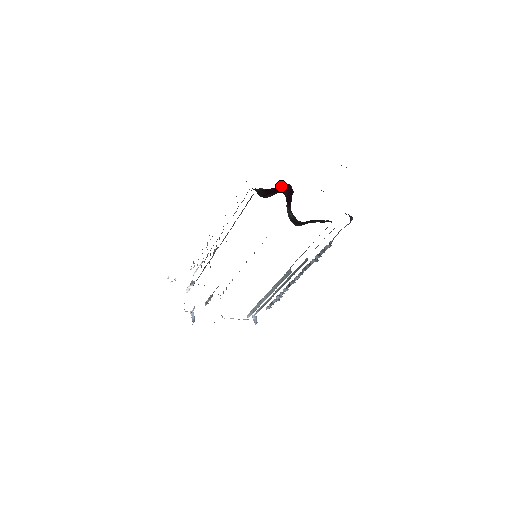
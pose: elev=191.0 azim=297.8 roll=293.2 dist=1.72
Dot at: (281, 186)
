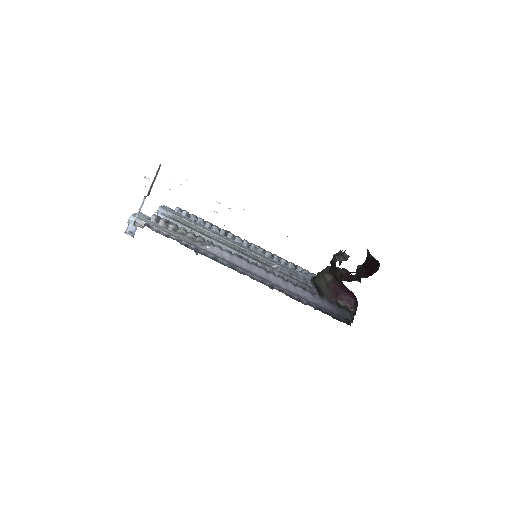
Dot at: (352, 292)
